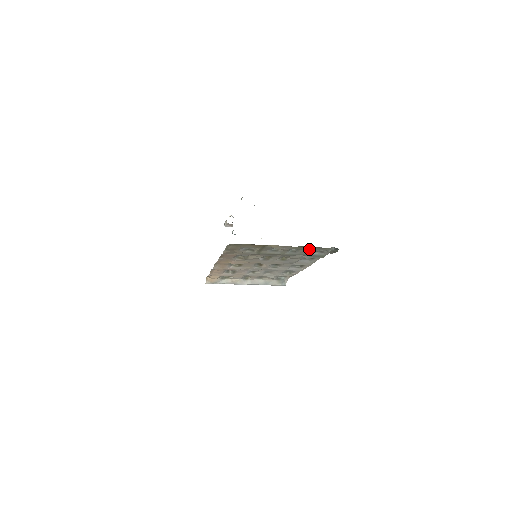
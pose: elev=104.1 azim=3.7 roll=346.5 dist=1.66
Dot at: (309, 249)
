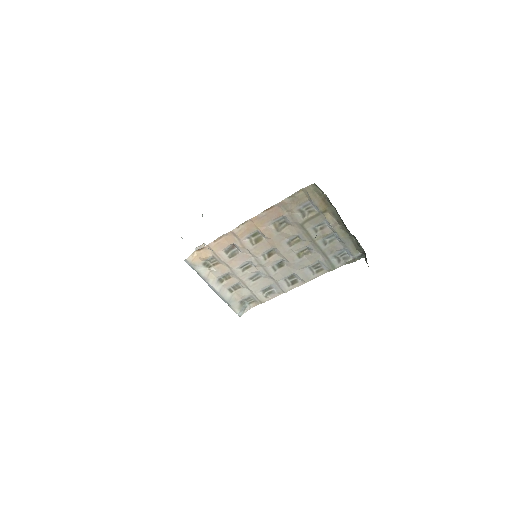
Dot at: (339, 246)
